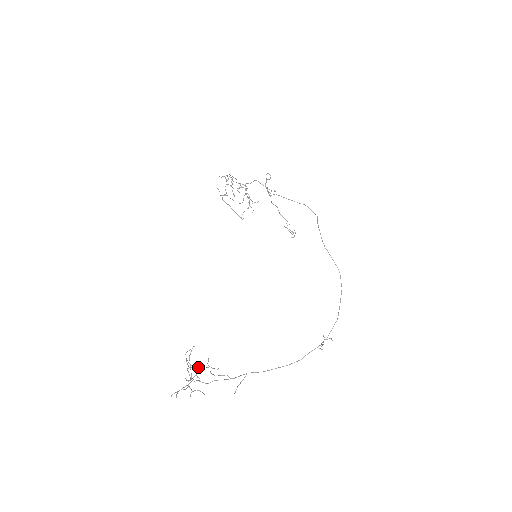
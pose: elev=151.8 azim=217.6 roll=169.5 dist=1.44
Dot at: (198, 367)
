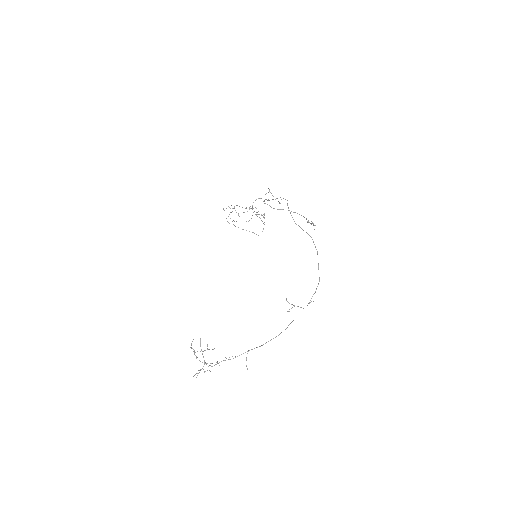
Dot at: occluded
